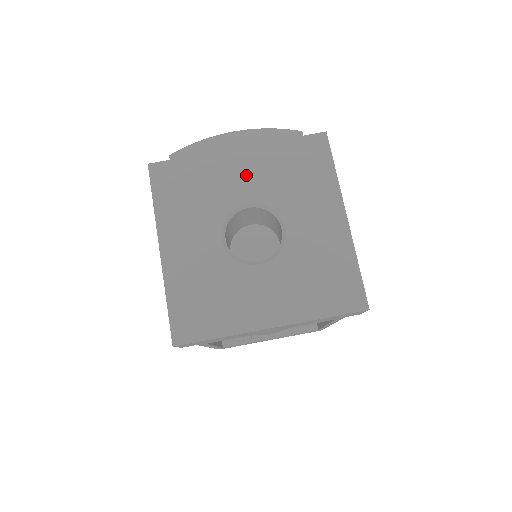
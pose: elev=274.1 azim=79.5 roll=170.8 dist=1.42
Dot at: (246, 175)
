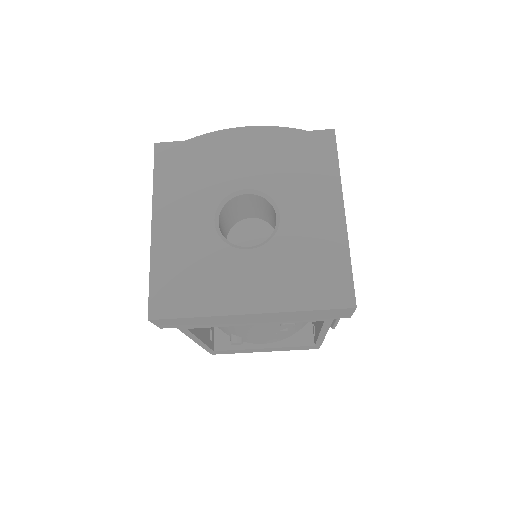
Dot at: (248, 162)
